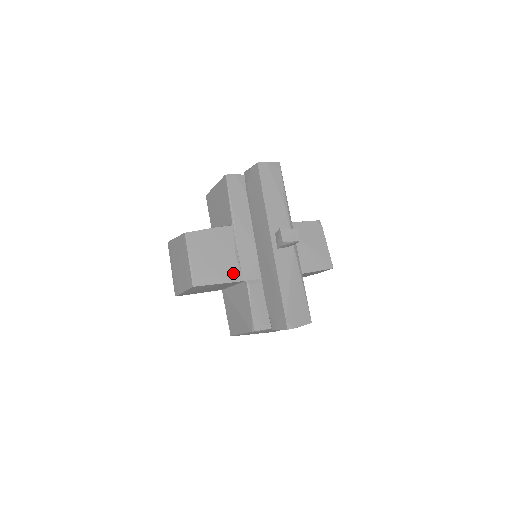
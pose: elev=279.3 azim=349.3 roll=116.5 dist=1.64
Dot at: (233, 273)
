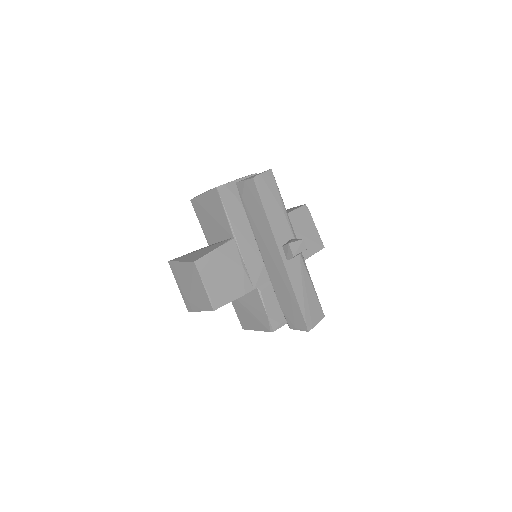
Dot at: (244, 285)
